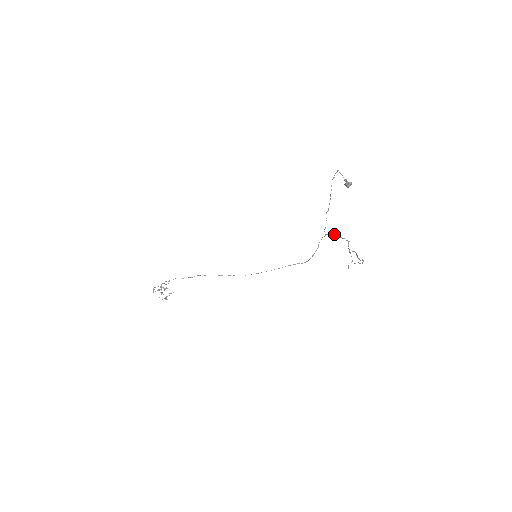
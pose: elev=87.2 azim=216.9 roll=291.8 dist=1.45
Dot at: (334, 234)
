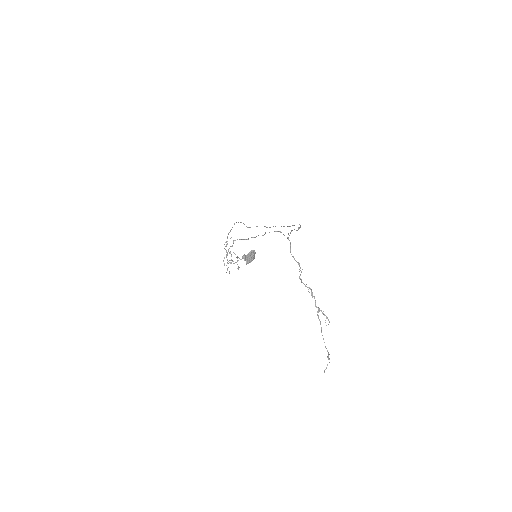
Dot at: occluded
